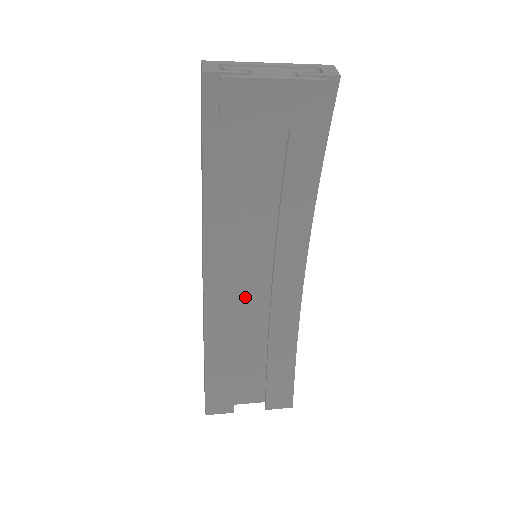
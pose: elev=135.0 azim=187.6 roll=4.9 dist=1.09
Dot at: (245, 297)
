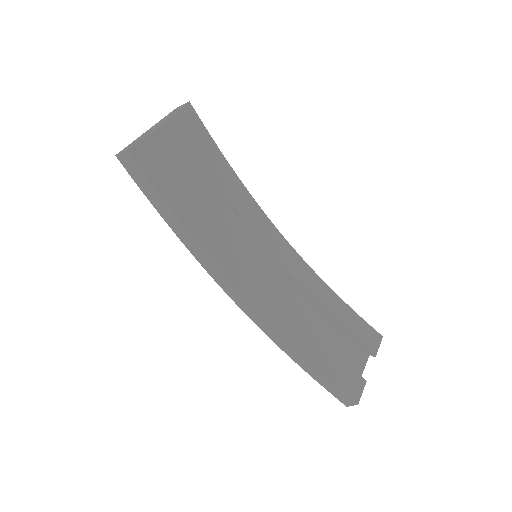
Dot at: occluded
